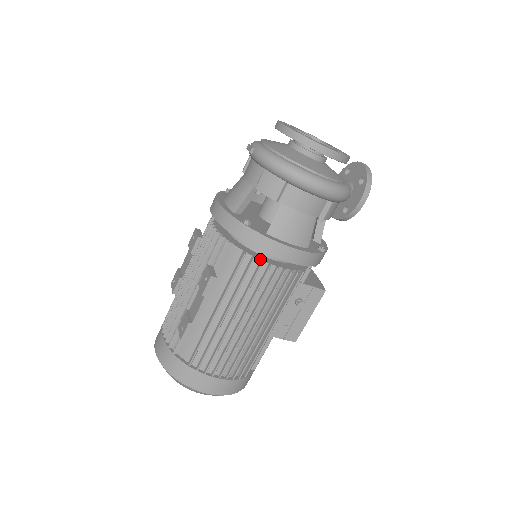
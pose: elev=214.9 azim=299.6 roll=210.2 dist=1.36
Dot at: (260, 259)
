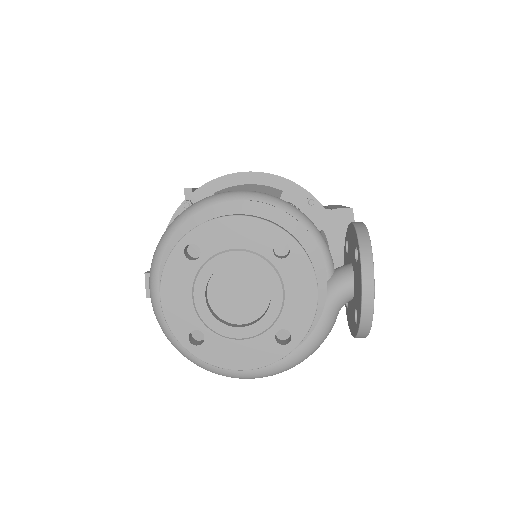
Dot at: occluded
